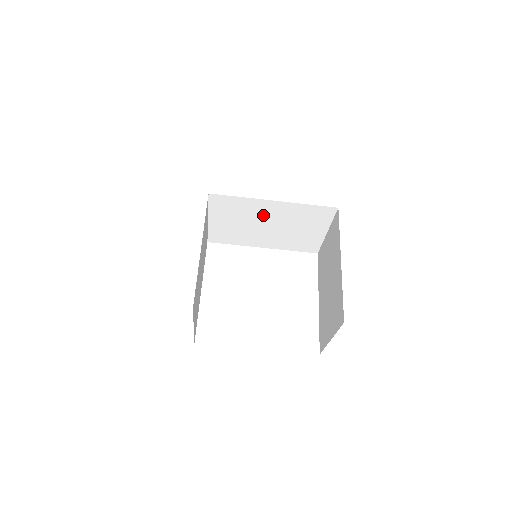
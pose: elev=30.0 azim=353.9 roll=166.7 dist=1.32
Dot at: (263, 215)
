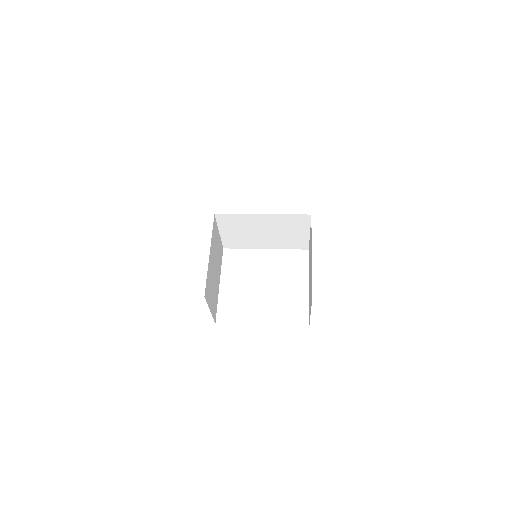
Dot at: (258, 225)
